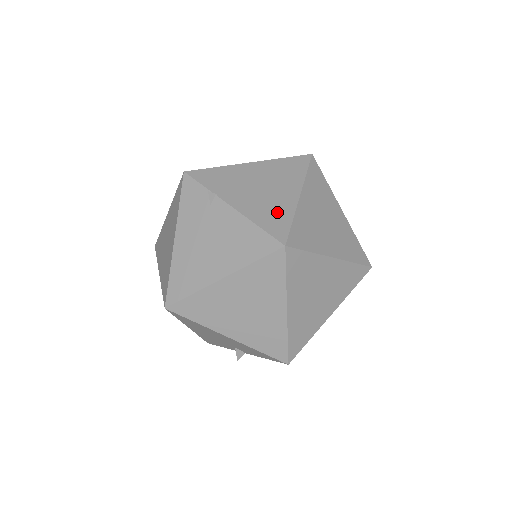
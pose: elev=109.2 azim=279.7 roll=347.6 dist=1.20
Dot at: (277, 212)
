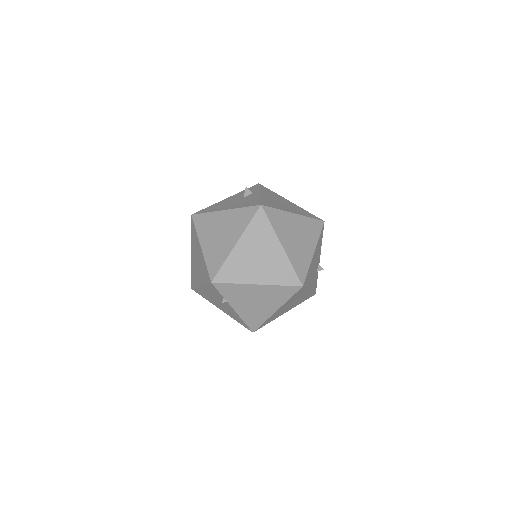
Dot at: (258, 317)
